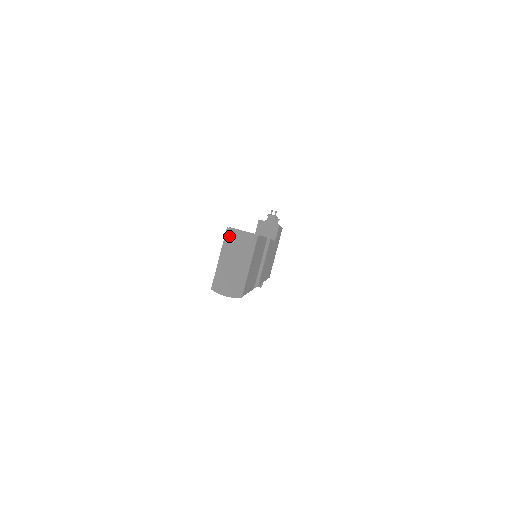
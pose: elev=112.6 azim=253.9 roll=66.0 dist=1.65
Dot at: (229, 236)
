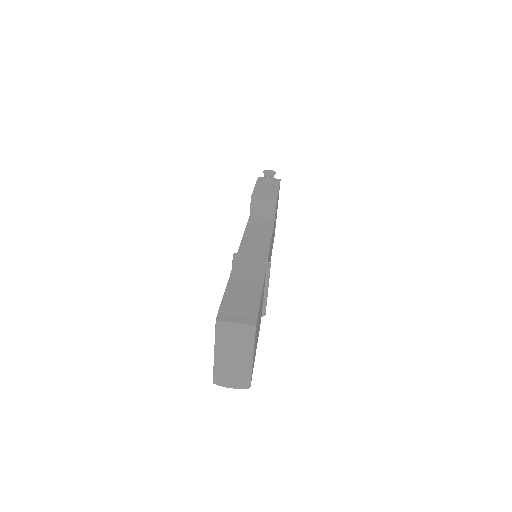
Dot at: (221, 329)
